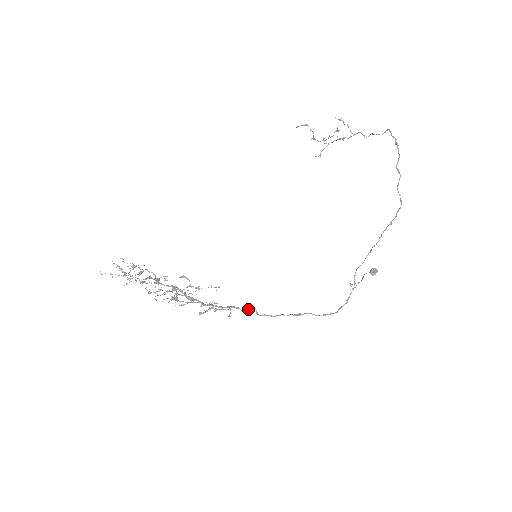
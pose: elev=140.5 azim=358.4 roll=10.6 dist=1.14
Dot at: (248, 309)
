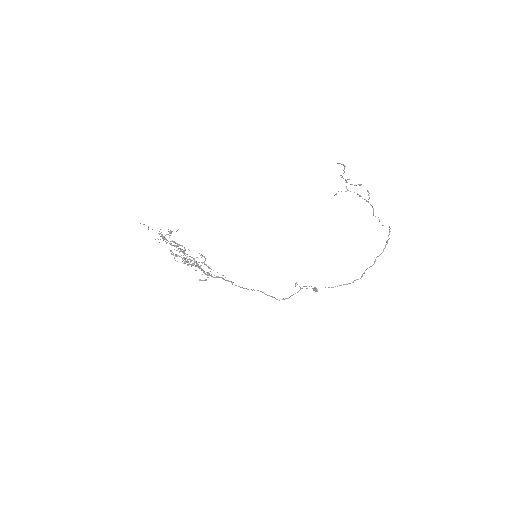
Dot at: (229, 281)
